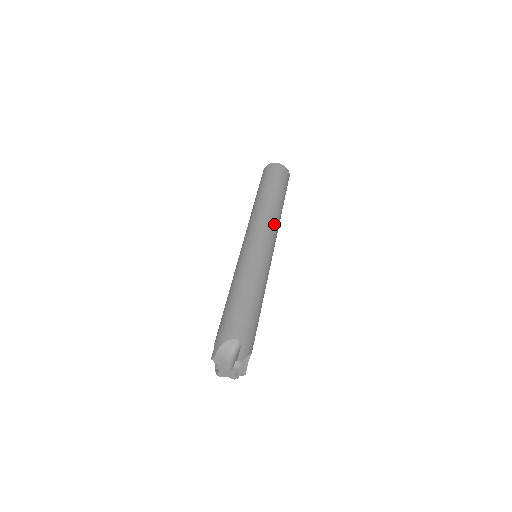
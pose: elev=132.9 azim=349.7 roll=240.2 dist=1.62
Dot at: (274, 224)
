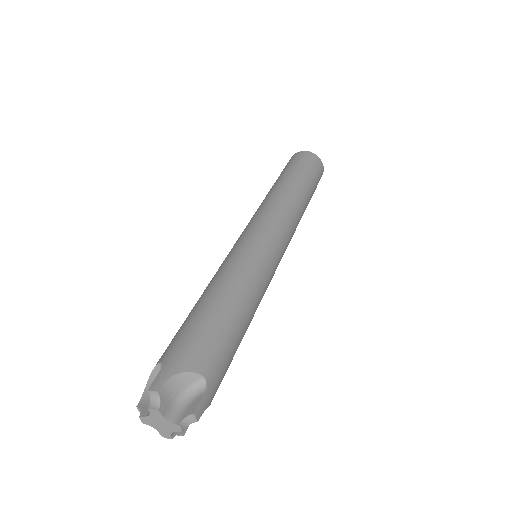
Dot at: (271, 207)
